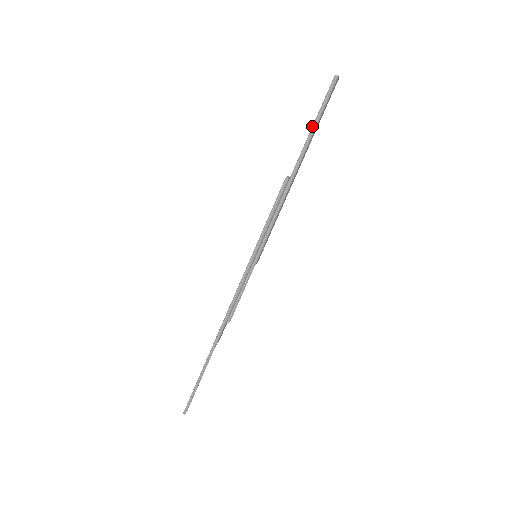
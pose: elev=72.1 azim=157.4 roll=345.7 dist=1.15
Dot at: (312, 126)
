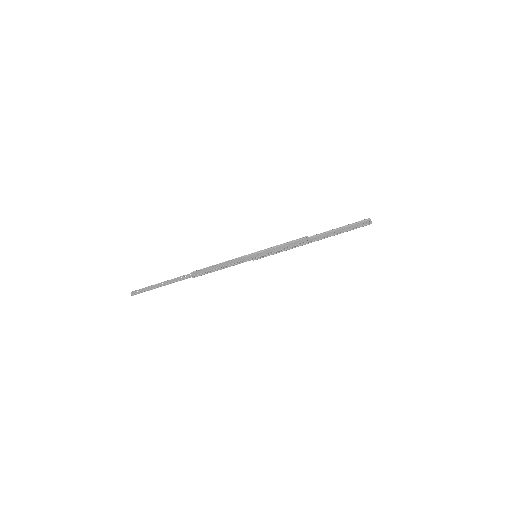
Dot at: (342, 232)
